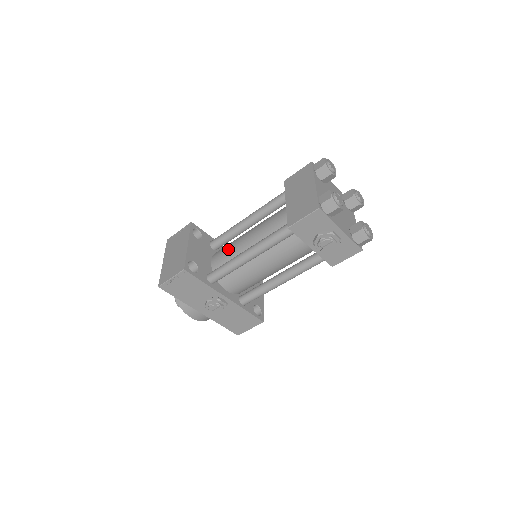
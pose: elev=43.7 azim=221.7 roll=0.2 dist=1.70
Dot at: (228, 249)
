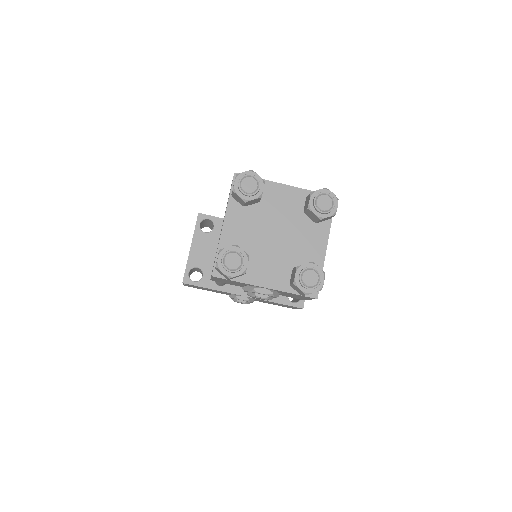
Dot at: occluded
